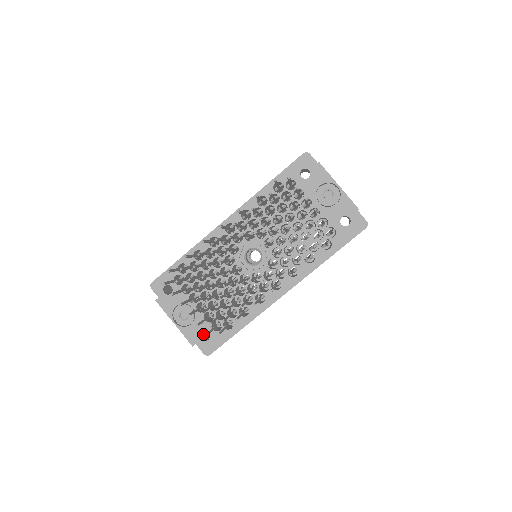
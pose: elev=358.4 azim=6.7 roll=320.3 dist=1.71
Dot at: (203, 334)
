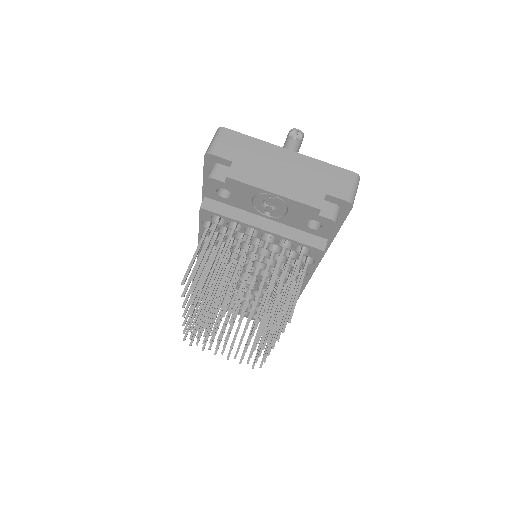
Dot at: occluded
